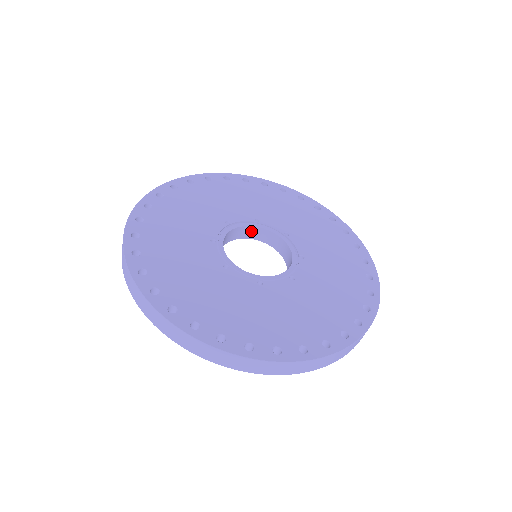
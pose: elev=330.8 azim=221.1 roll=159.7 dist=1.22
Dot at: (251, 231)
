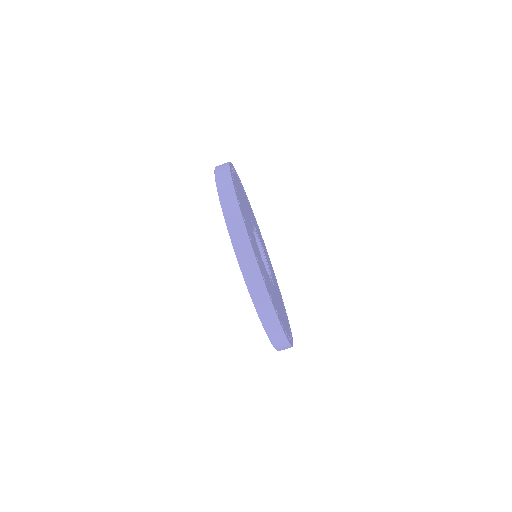
Dot at: occluded
